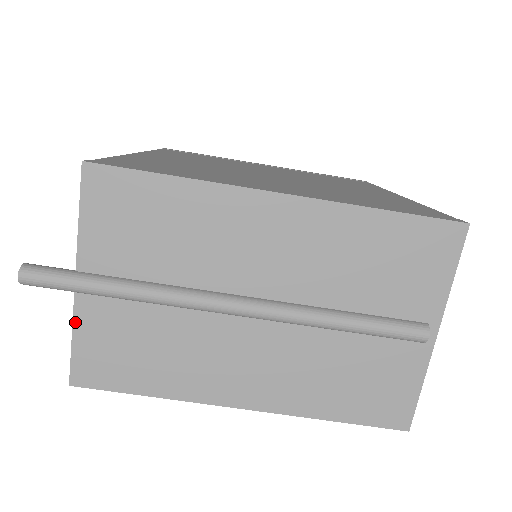
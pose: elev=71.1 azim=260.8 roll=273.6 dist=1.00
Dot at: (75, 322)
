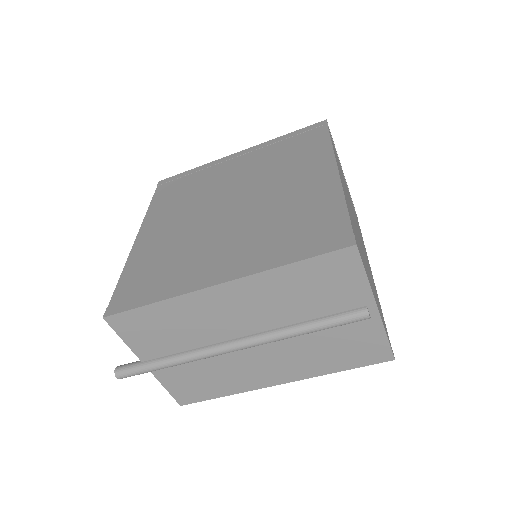
Dot at: (160, 381)
